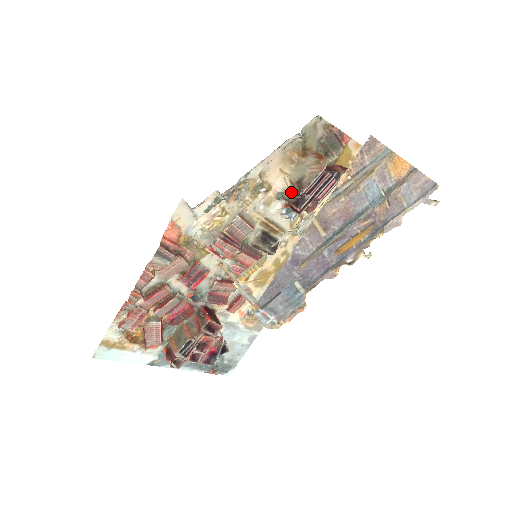
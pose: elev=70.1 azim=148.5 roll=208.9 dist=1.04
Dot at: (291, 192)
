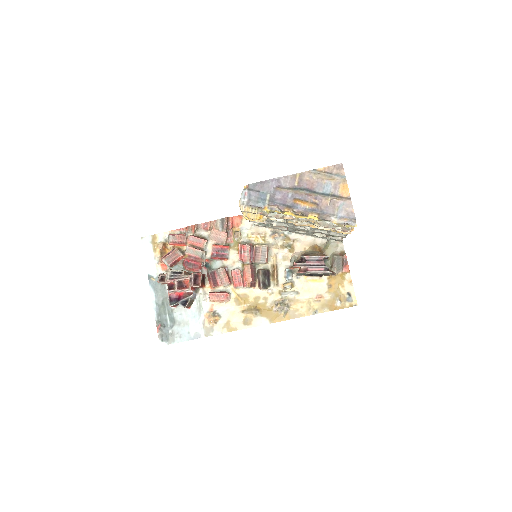
Dot at: (300, 258)
